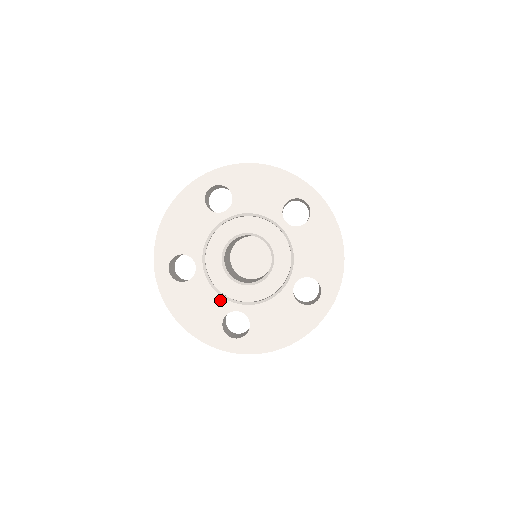
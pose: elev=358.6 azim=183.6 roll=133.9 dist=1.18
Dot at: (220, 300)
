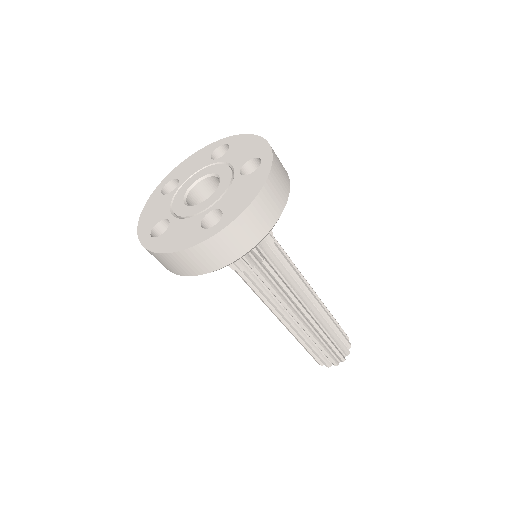
Dot at: (193, 219)
